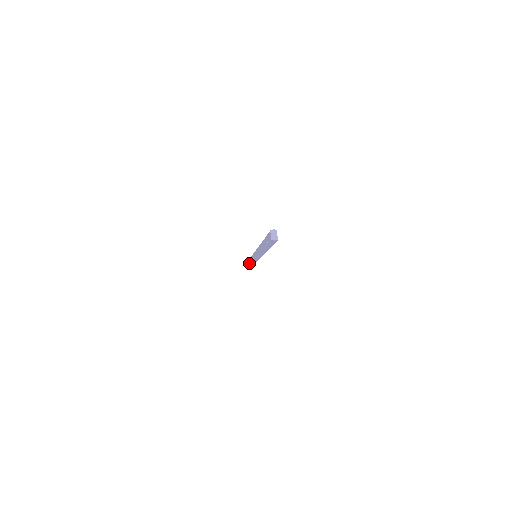
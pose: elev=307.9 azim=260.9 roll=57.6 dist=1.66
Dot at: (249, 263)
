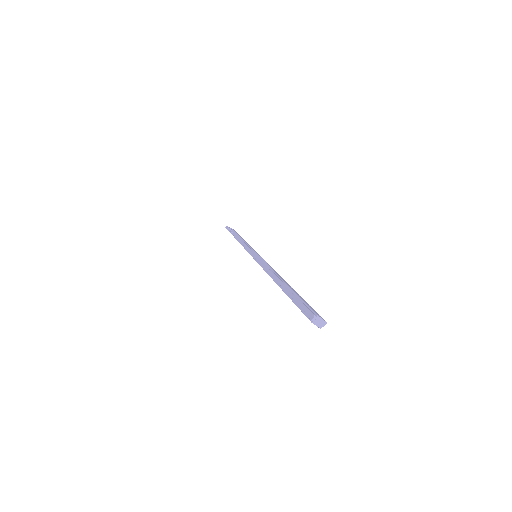
Dot at: occluded
